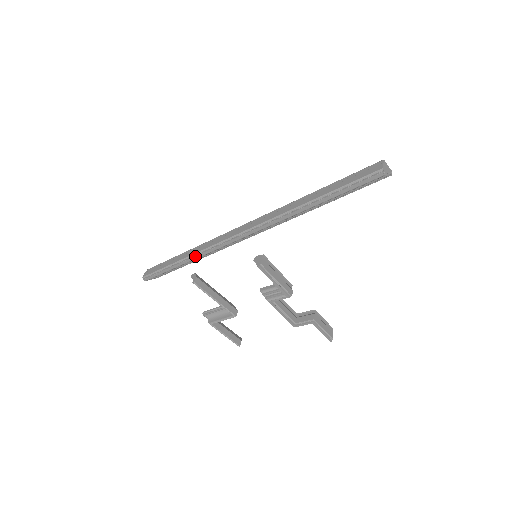
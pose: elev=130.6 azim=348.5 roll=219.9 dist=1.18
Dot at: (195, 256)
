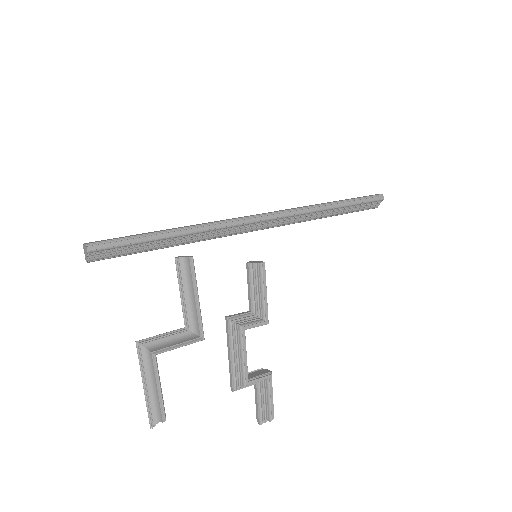
Dot at: (201, 227)
